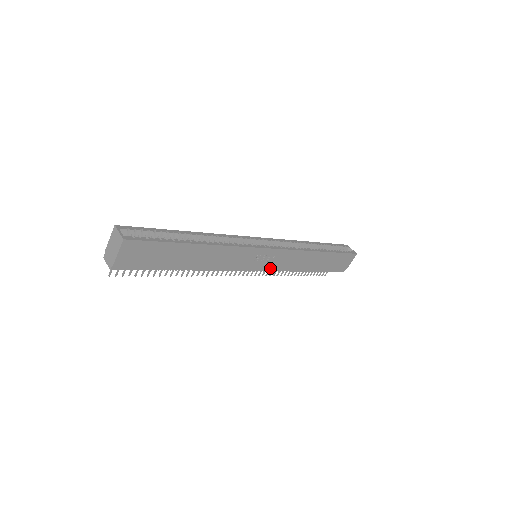
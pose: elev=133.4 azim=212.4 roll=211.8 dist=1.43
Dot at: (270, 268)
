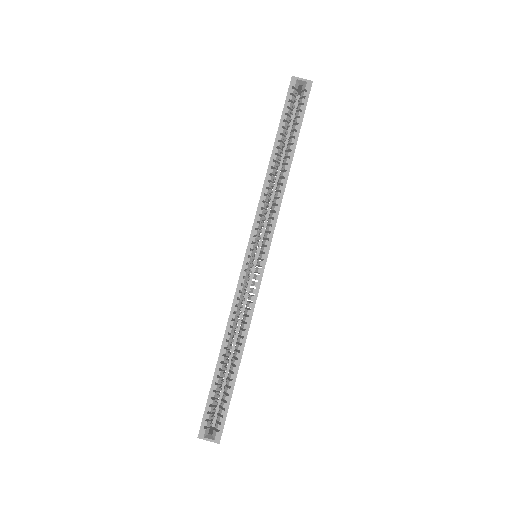
Dot at: occluded
